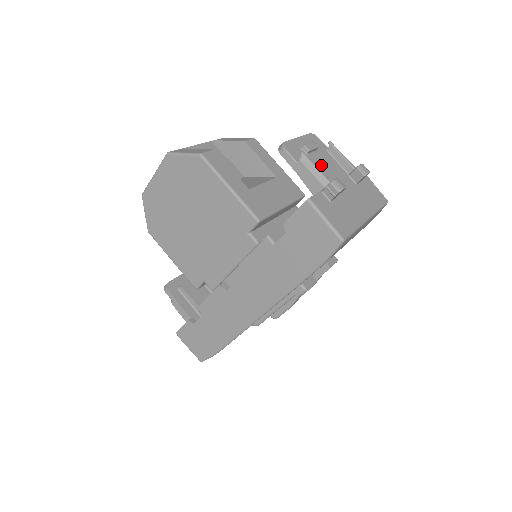
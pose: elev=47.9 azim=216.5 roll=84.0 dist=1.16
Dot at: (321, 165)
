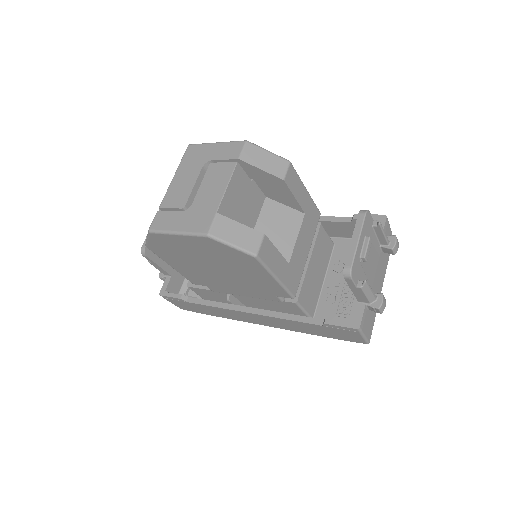
Dot at: (368, 263)
